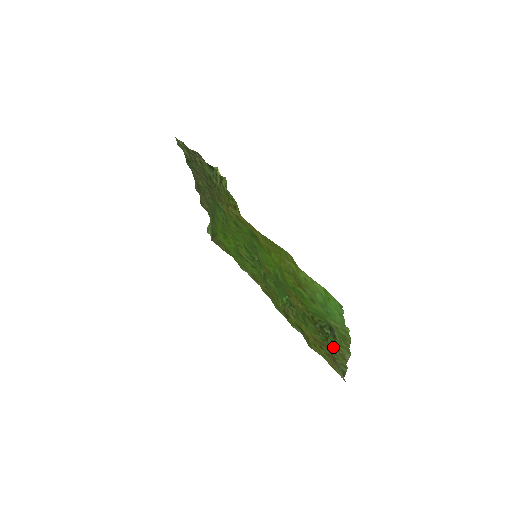
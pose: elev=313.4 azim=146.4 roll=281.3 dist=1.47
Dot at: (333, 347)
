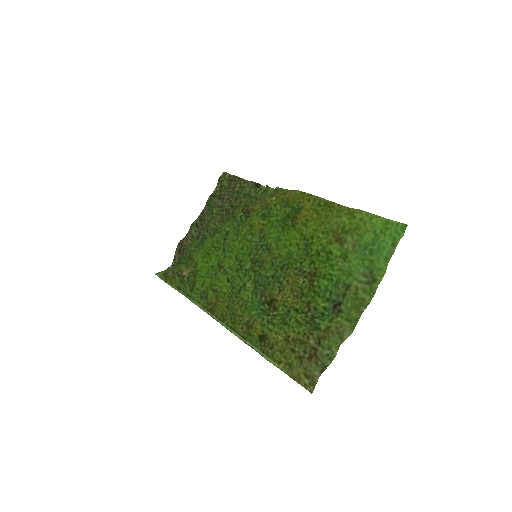
Dot at: (330, 325)
